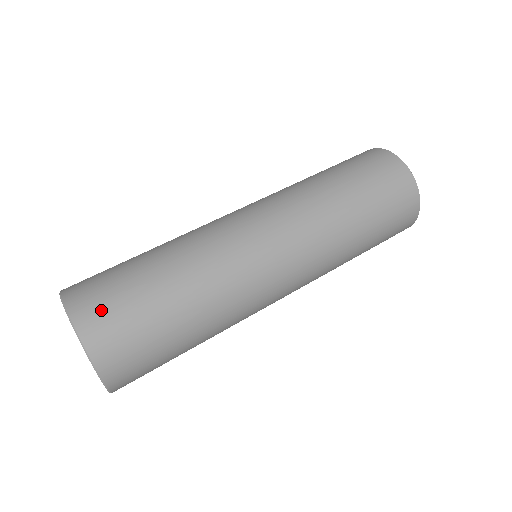
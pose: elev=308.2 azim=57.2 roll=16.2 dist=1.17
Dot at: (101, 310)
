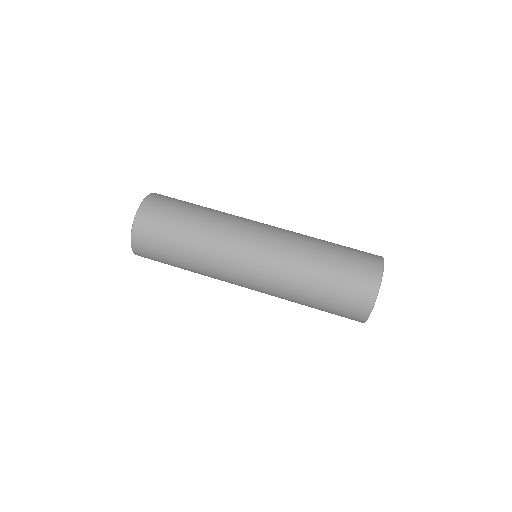
Dot at: (146, 238)
